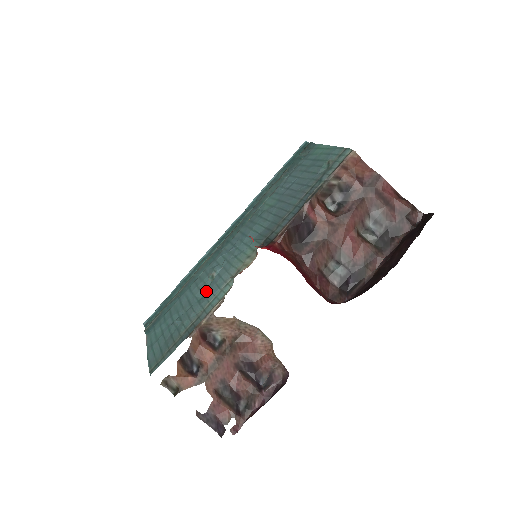
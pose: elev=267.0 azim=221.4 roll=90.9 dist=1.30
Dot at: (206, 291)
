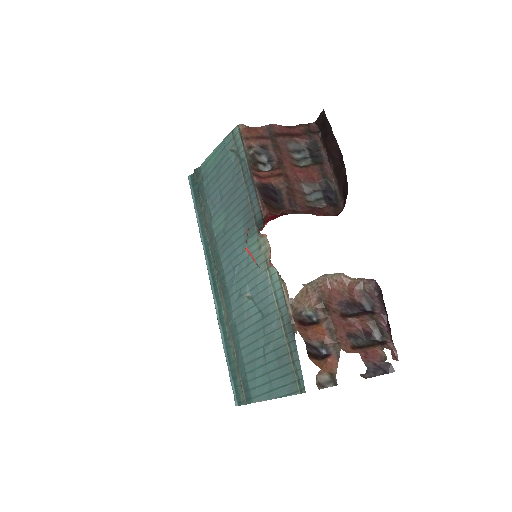
Dot at: (258, 308)
